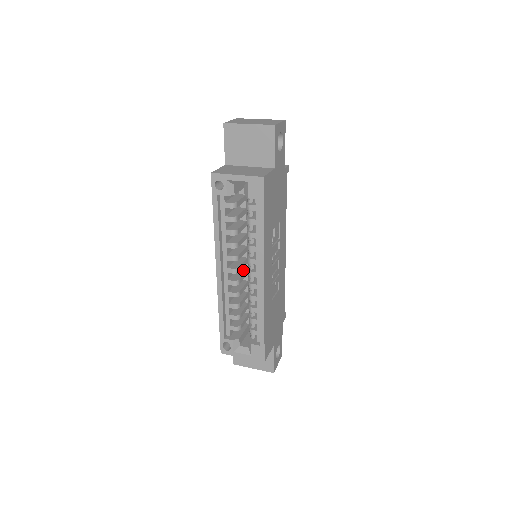
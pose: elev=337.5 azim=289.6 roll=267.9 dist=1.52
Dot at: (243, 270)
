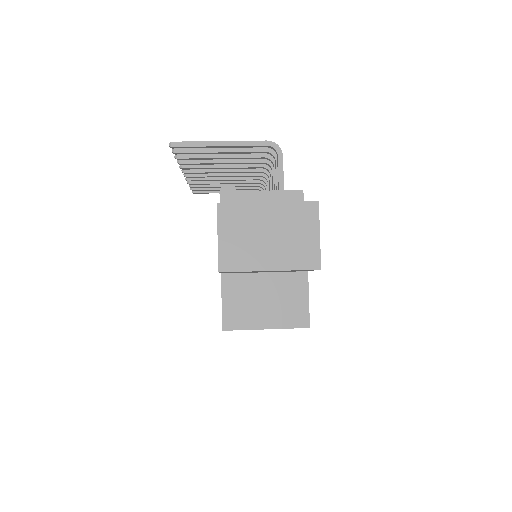
Dot at: occluded
